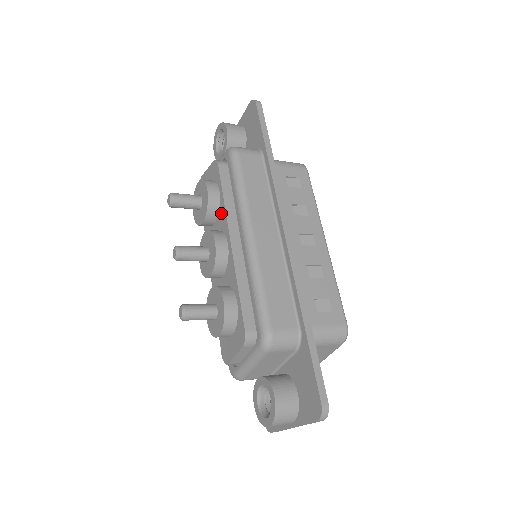
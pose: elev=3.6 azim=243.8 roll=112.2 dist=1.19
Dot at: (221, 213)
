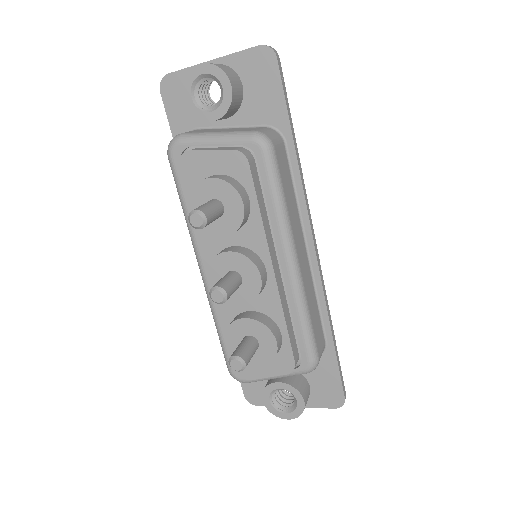
Dot at: (252, 229)
